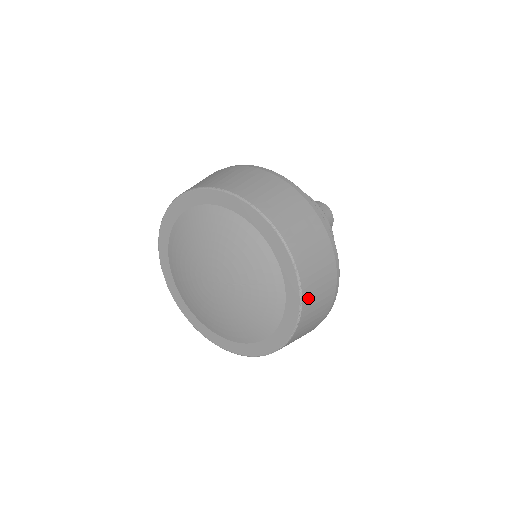
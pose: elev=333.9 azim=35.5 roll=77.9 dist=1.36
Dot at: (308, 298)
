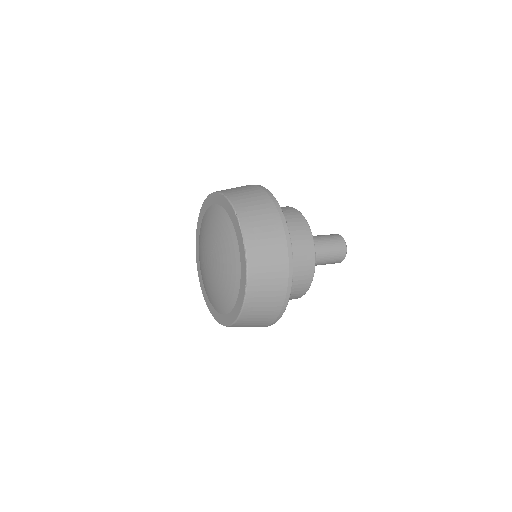
Dot at: (247, 220)
